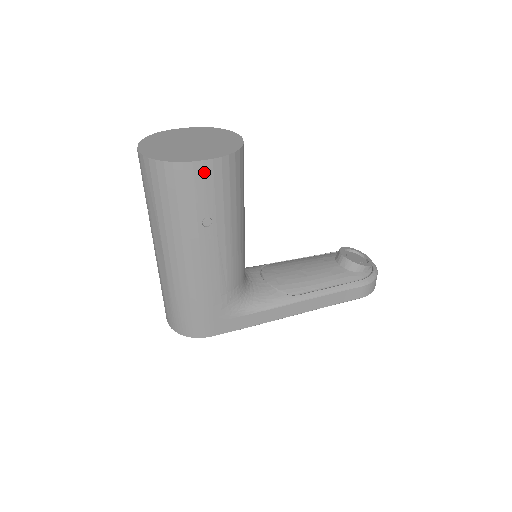
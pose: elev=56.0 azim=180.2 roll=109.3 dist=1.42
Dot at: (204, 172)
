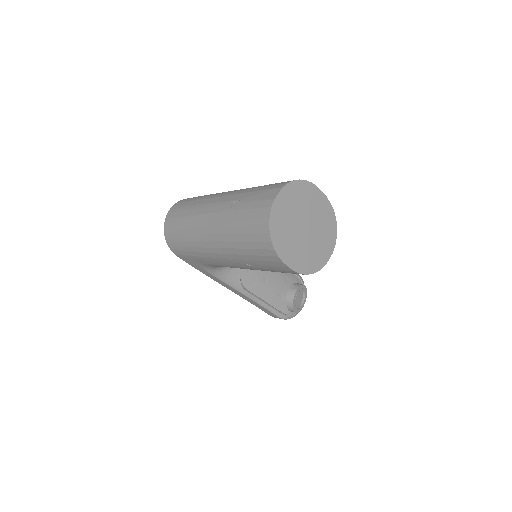
Dot at: (281, 267)
